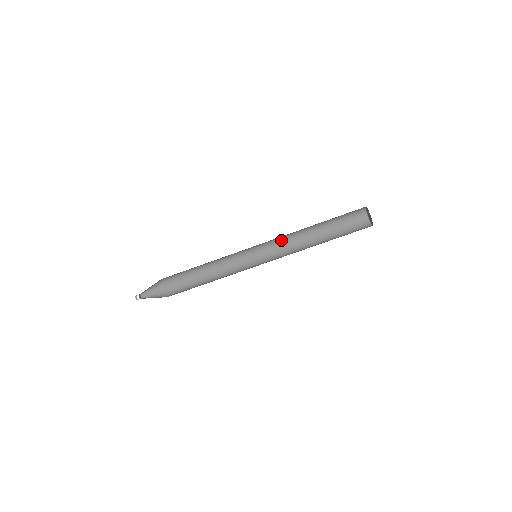
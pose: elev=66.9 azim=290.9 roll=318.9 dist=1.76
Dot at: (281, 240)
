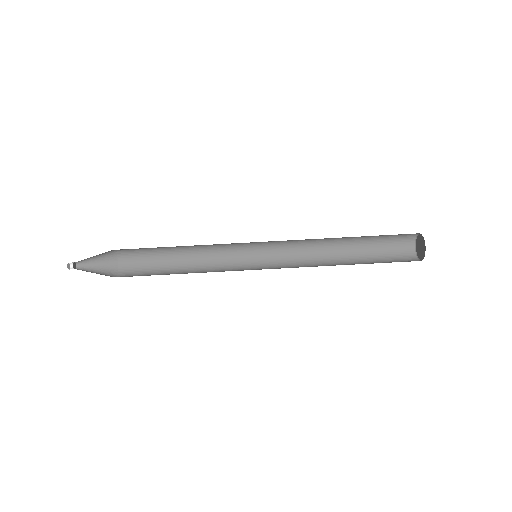
Dot at: (295, 240)
